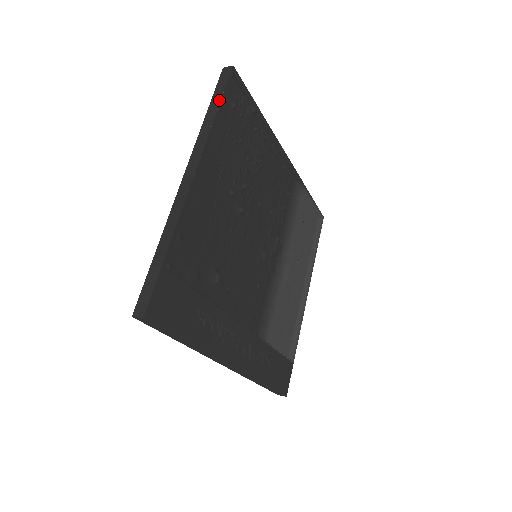
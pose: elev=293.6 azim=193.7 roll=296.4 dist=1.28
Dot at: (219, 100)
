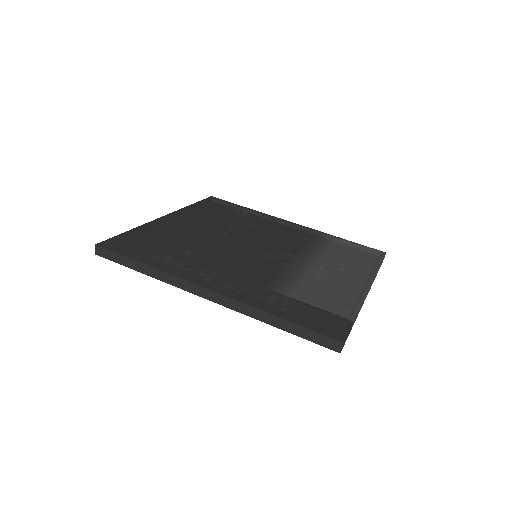
Dot at: (196, 203)
